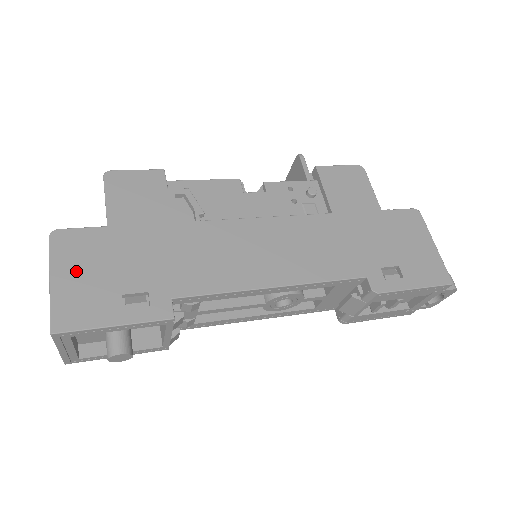
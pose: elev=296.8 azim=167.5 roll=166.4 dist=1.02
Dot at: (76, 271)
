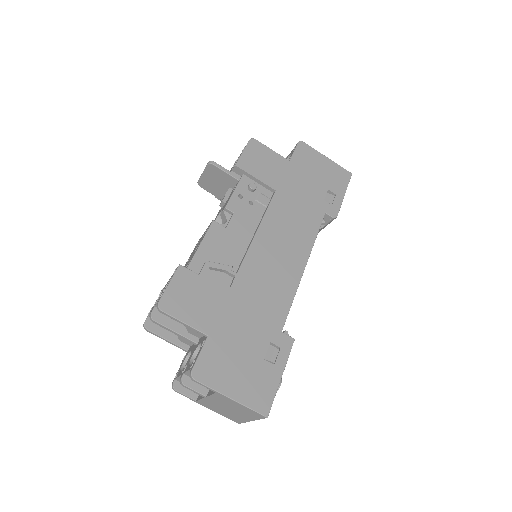
Dot at: (232, 378)
